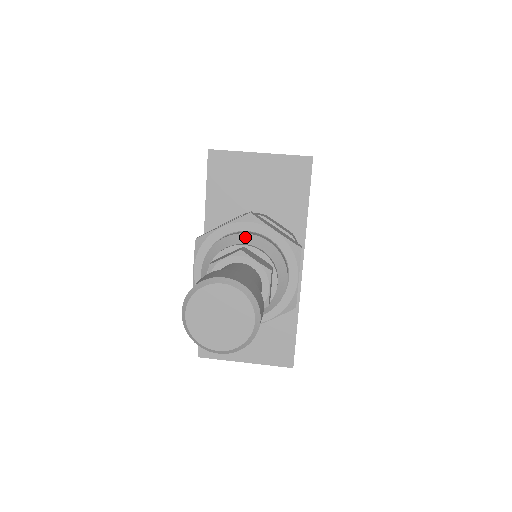
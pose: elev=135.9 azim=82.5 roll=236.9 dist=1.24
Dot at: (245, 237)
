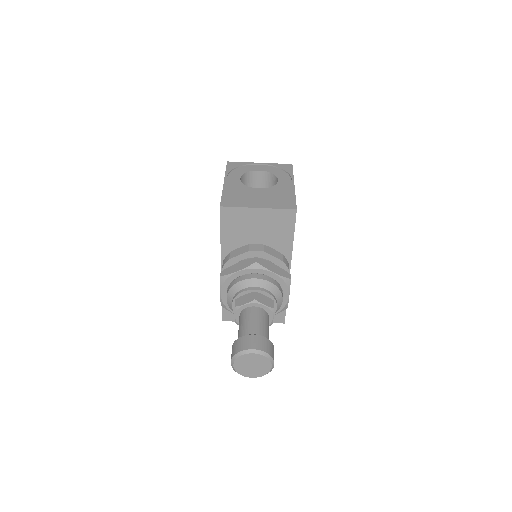
Dot at: (255, 281)
